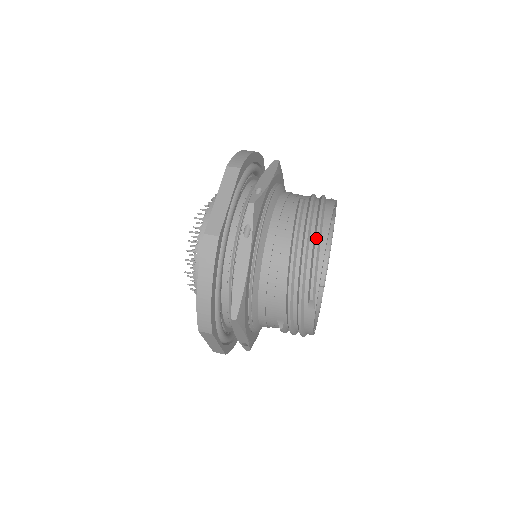
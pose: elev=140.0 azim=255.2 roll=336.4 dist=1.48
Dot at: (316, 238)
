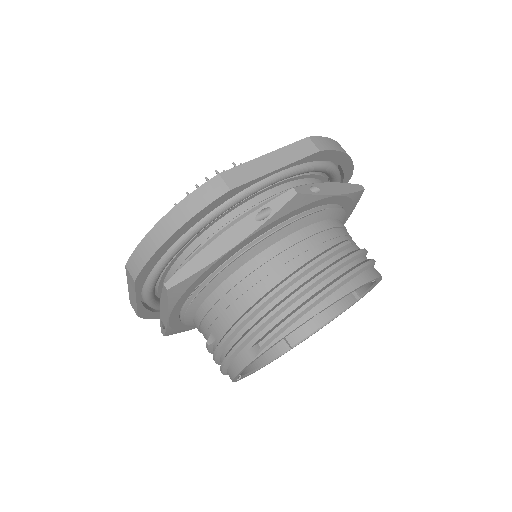
Dot at: (325, 289)
